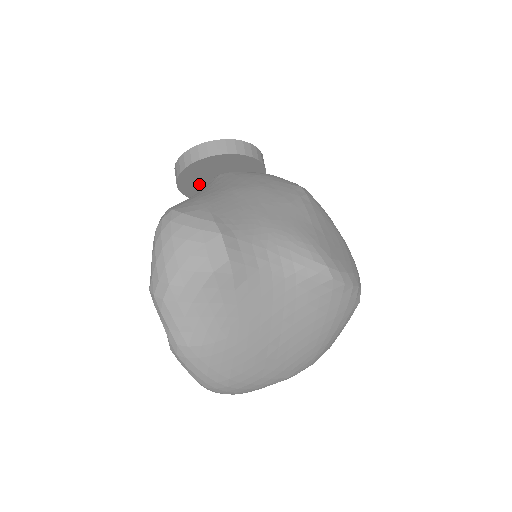
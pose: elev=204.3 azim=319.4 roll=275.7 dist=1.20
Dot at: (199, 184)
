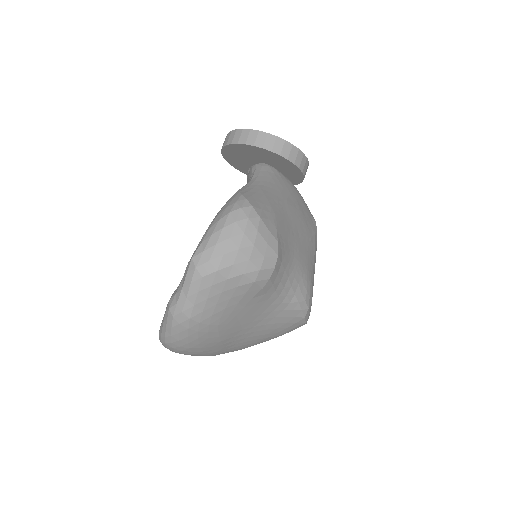
Dot at: (243, 155)
